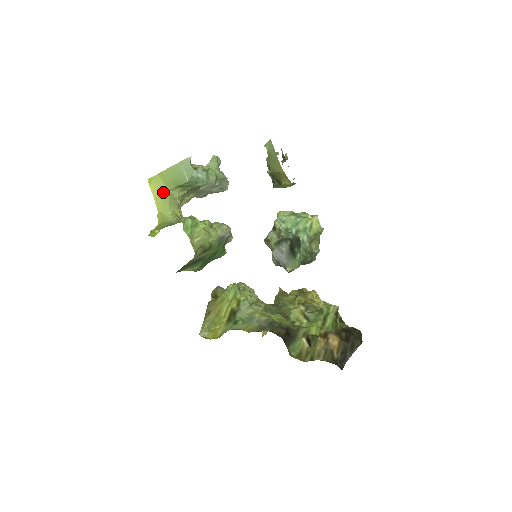
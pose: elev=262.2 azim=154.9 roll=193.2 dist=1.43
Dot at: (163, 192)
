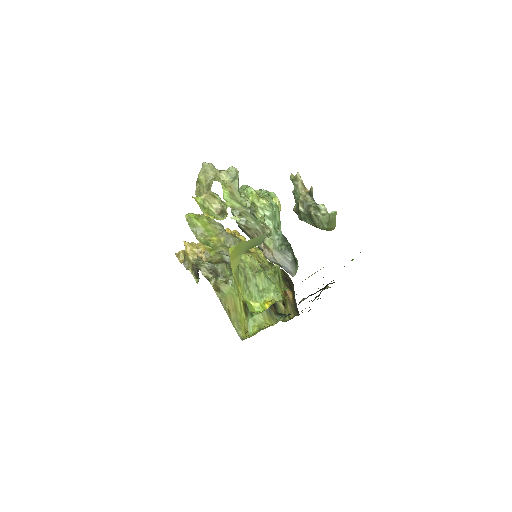
Dot at: (239, 255)
